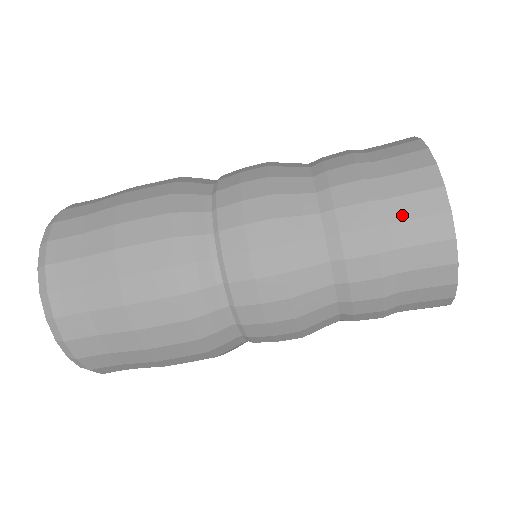
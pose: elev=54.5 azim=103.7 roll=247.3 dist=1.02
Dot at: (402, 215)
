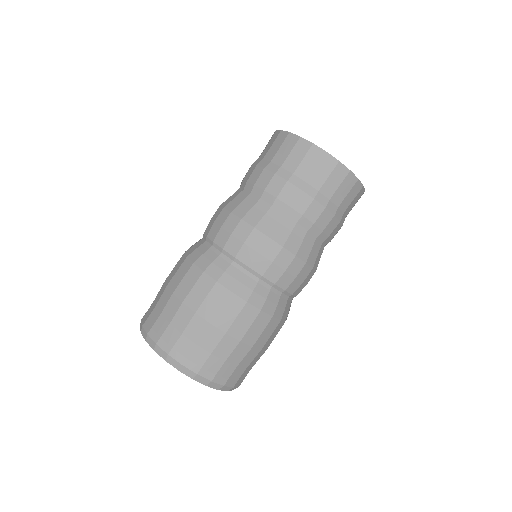
Dot at: occluded
